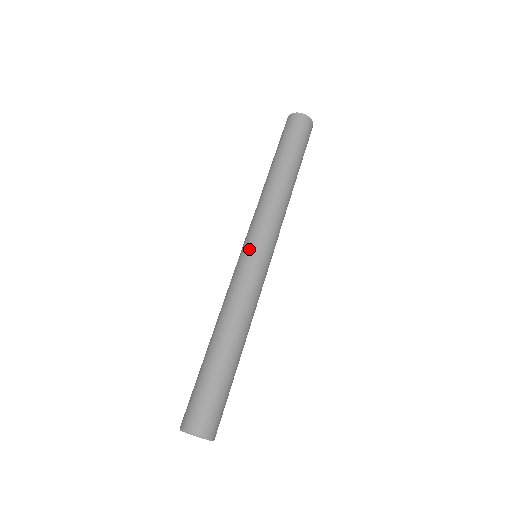
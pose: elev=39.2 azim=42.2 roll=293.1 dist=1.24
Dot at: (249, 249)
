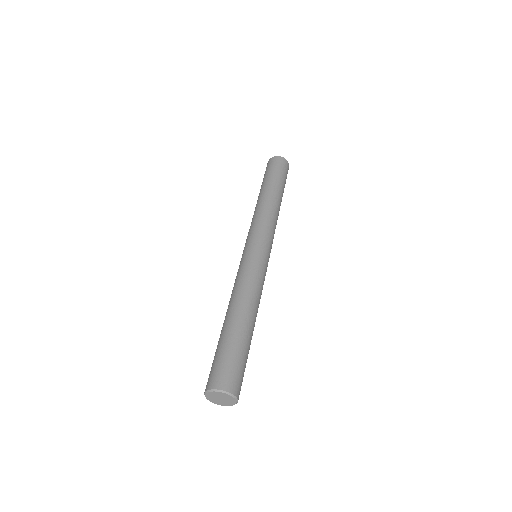
Dot at: (262, 249)
